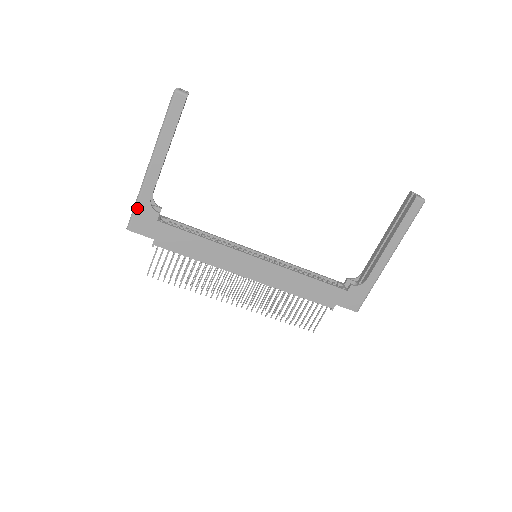
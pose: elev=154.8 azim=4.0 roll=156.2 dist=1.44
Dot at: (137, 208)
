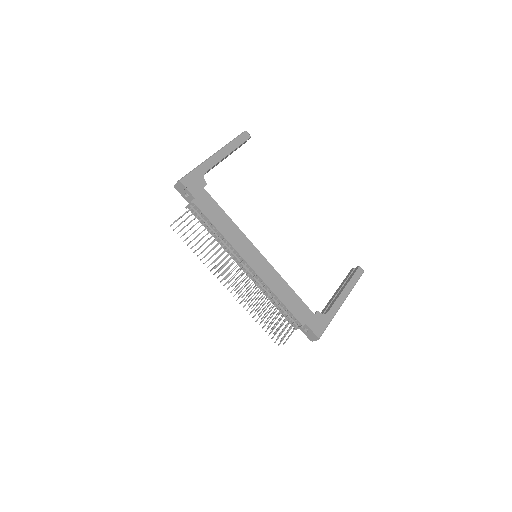
Dot at: (194, 172)
